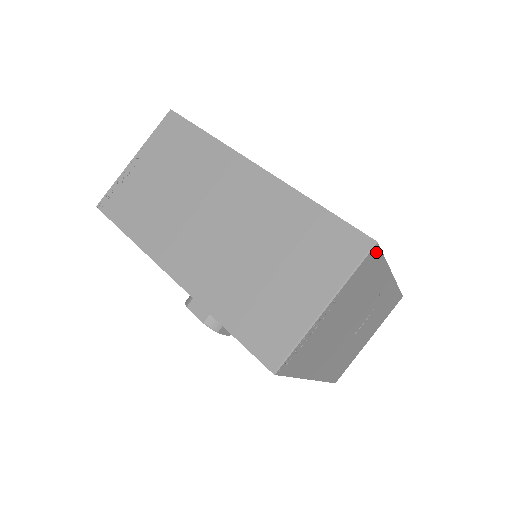
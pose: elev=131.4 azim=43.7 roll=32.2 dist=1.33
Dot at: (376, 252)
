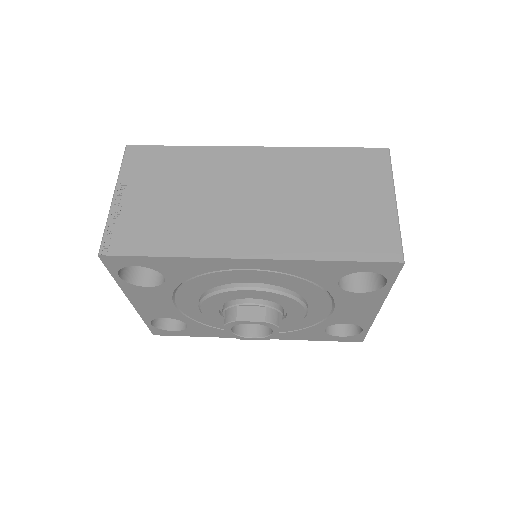
Dot at: occluded
